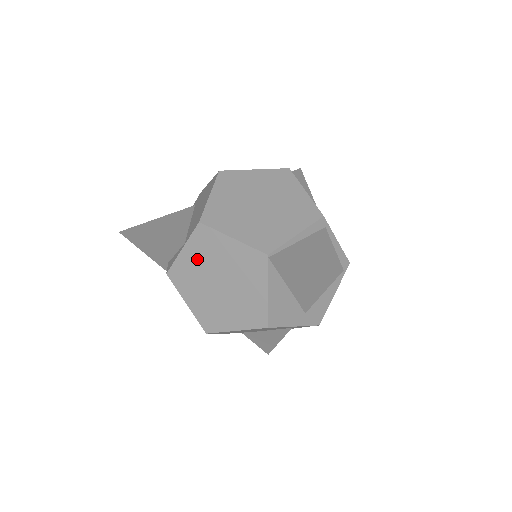
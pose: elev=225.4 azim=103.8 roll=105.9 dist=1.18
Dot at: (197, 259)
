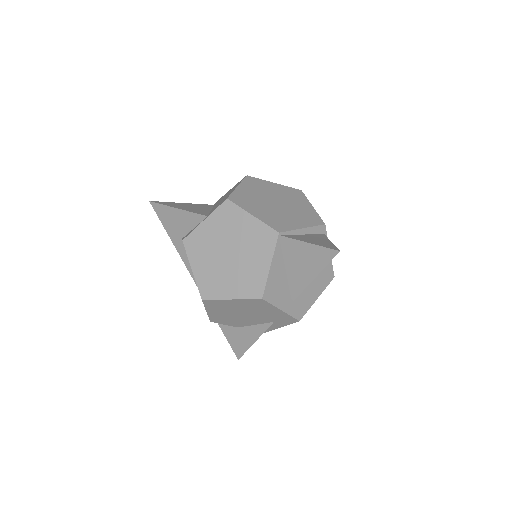
Dot at: (215, 230)
